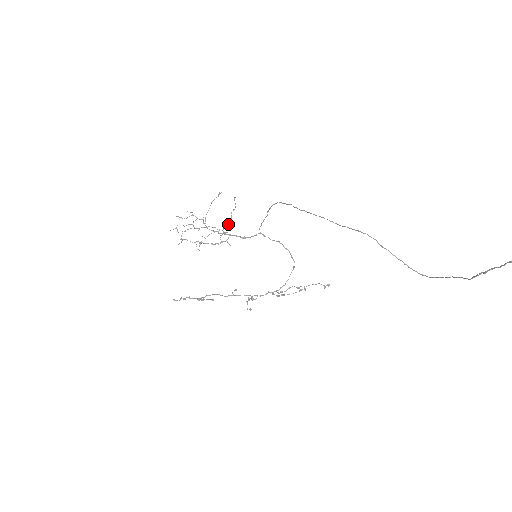
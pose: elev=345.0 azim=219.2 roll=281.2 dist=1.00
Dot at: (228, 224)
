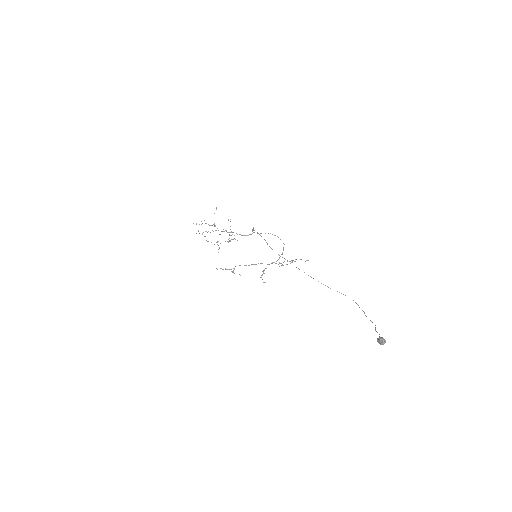
Dot at: occluded
